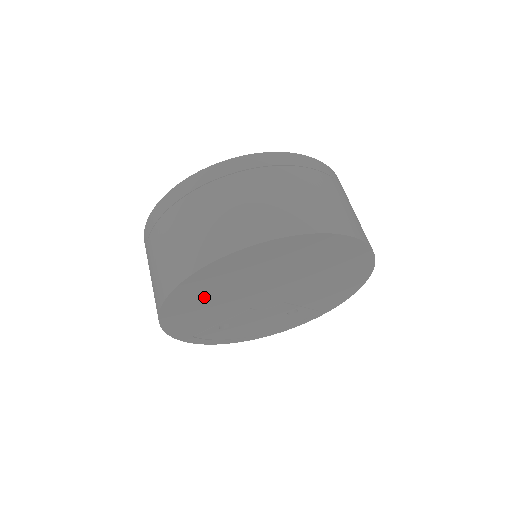
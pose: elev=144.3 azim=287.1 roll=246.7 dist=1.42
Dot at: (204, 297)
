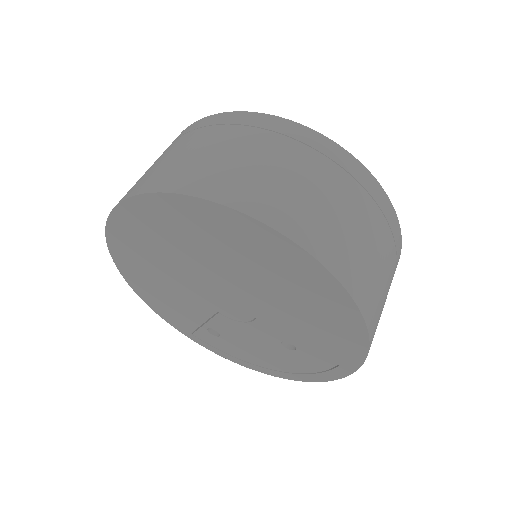
Dot at: (148, 271)
